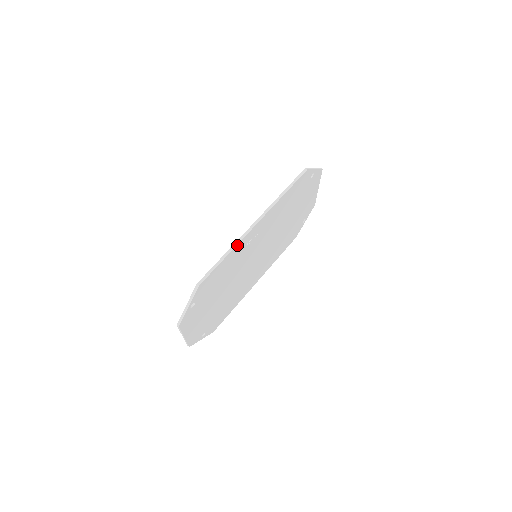
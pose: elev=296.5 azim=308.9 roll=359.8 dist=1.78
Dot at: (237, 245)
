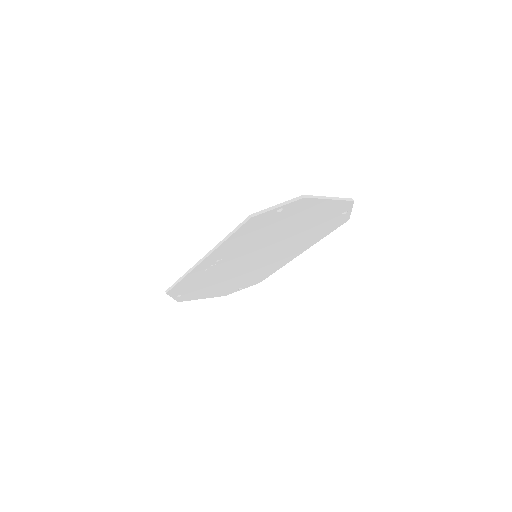
Dot at: (190, 272)
